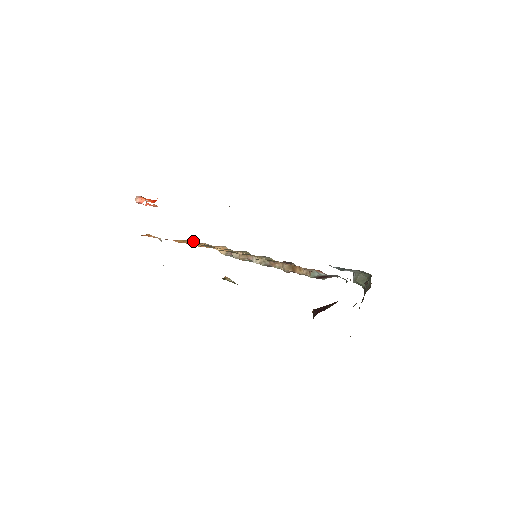
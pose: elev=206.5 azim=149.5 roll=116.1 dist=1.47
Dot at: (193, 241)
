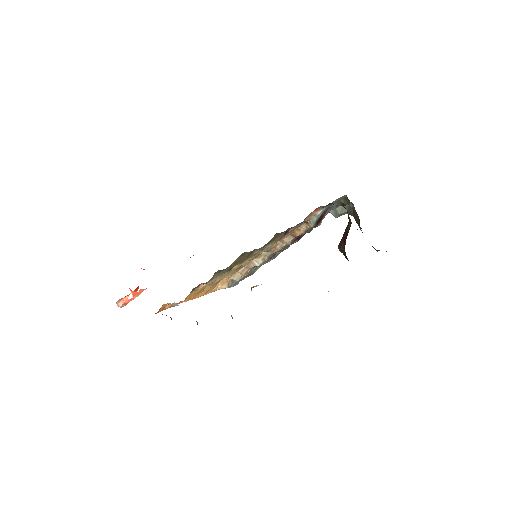
Dot at: (200, 286)
